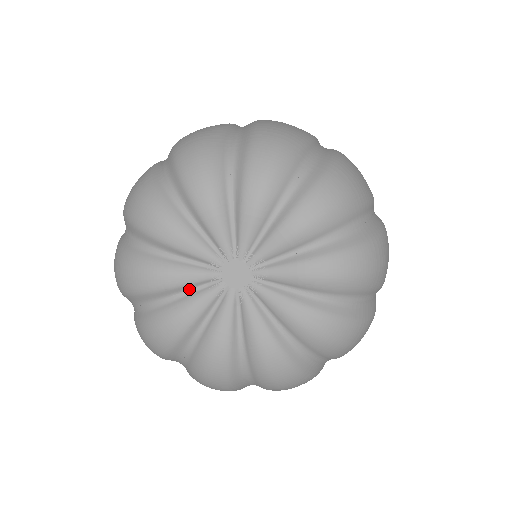
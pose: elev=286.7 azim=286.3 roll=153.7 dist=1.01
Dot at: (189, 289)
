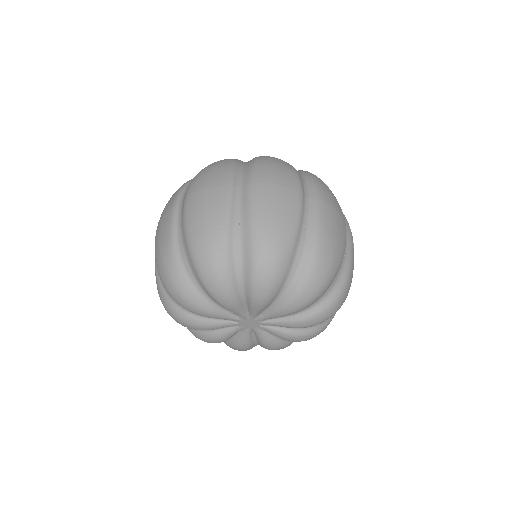
Dot at: (220, 328)
